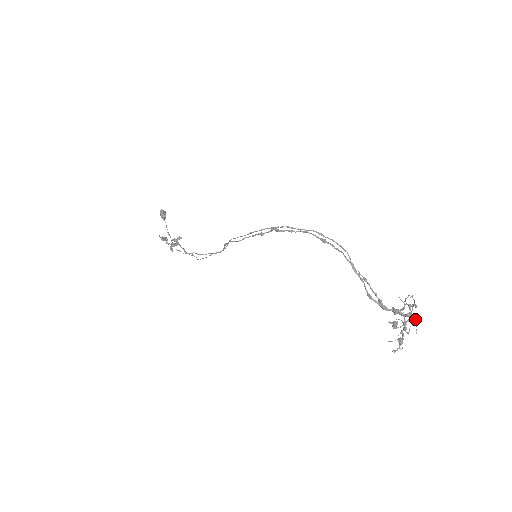
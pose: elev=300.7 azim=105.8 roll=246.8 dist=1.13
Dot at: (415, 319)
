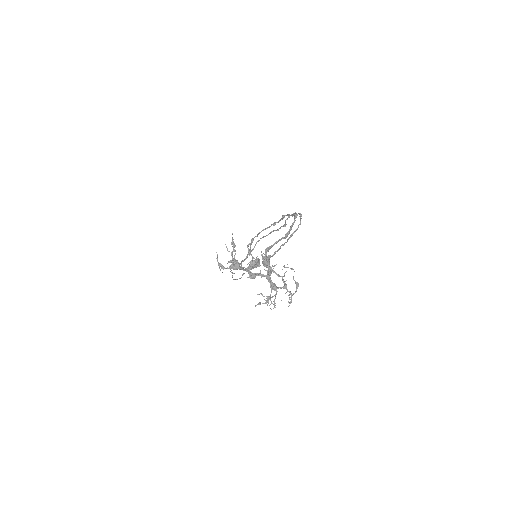
Dot at: (274, 301)
